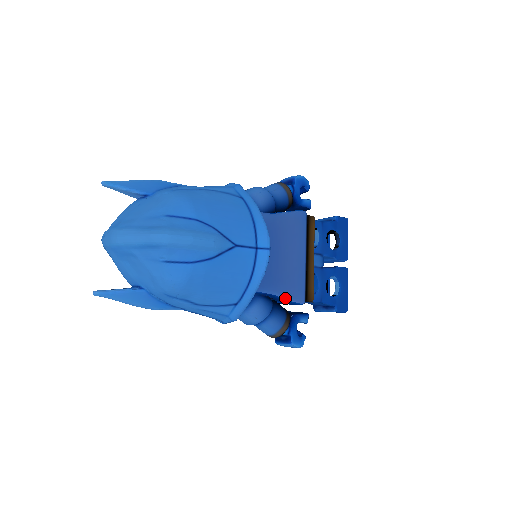
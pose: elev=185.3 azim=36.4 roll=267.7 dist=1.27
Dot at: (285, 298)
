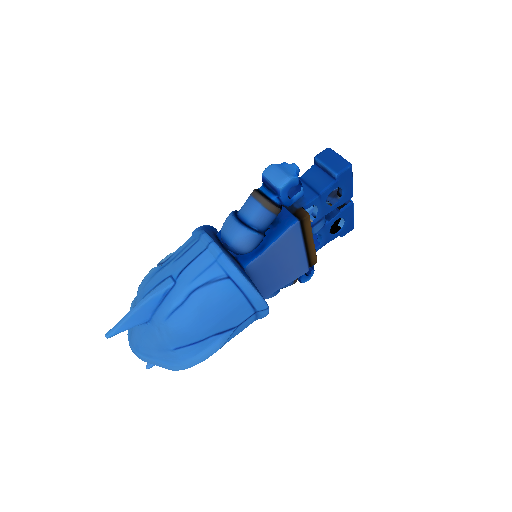
Dot at: (290, 282)
